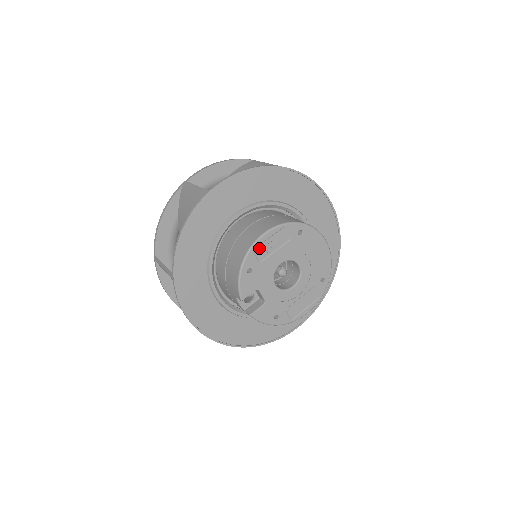
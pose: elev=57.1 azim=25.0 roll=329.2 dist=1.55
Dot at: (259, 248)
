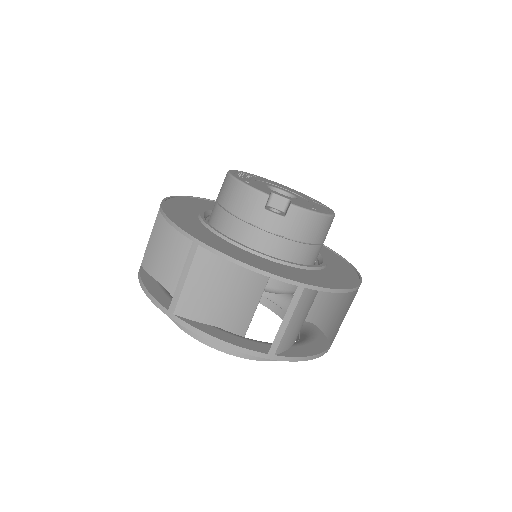
Dot at: (236, 175)
